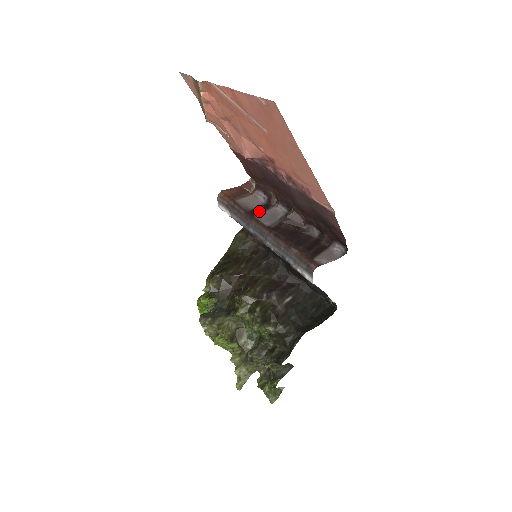
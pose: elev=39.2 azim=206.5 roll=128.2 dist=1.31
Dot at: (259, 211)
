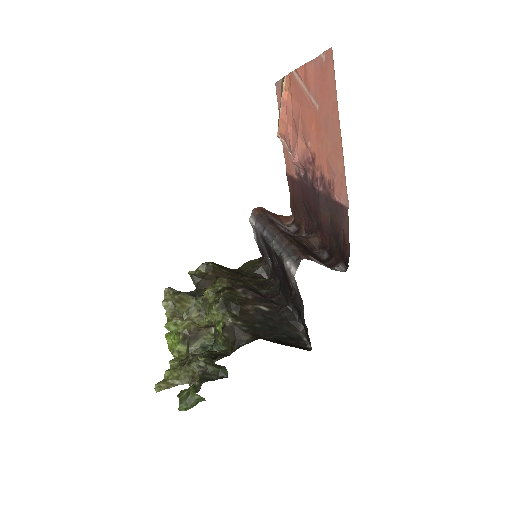
Dot at: occluded
